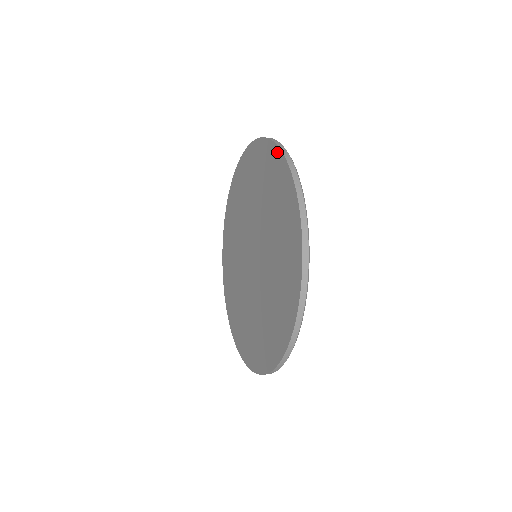
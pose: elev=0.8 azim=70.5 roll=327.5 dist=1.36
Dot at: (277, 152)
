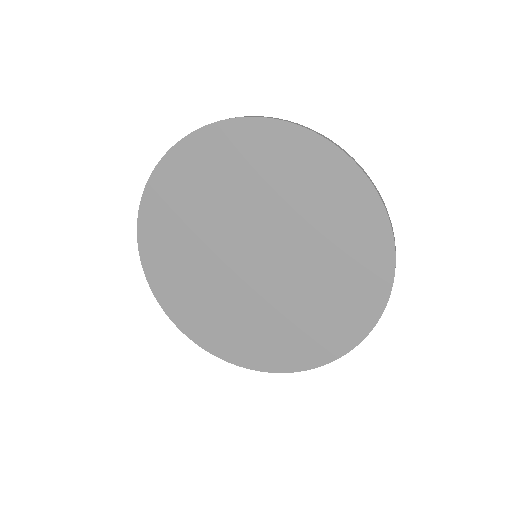
Dot at: (243, 123)
